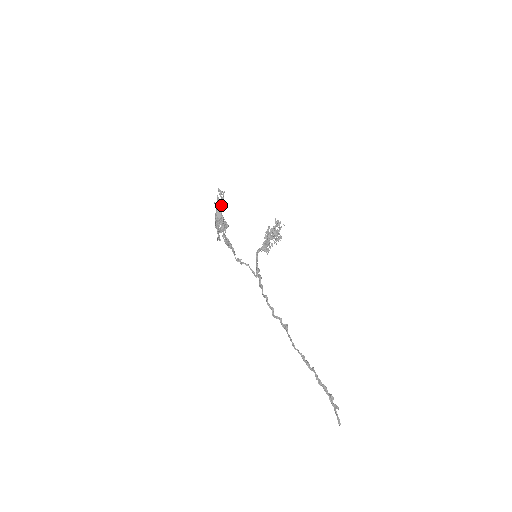
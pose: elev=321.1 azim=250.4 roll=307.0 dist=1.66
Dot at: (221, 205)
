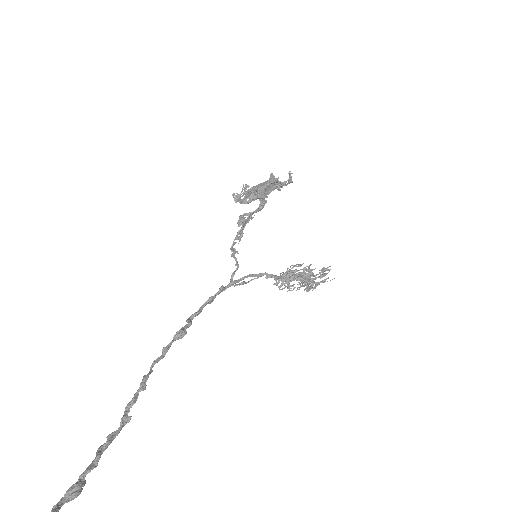
Dot at: (275, 178)
